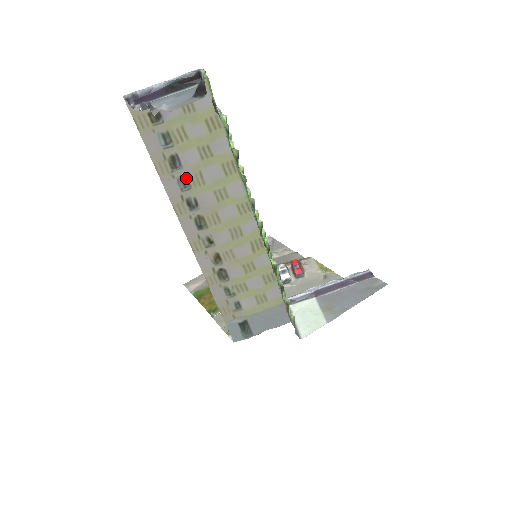
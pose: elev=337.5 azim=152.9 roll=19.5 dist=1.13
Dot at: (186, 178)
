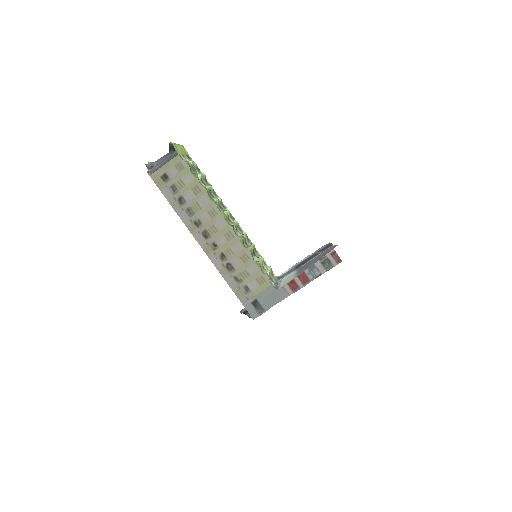
Dot at: (190, 208)
